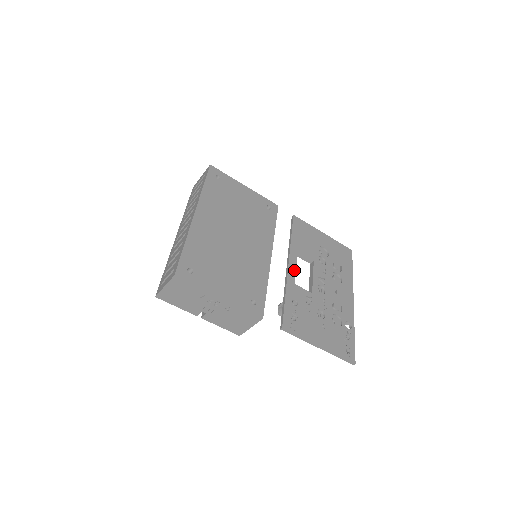
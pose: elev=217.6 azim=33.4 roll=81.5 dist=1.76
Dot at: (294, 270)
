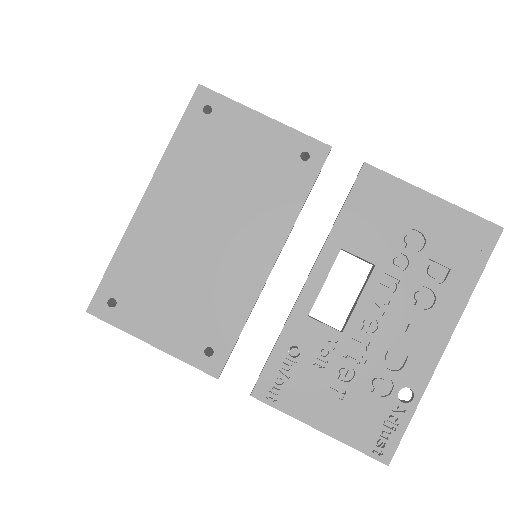
Dot at: (317, 288)
